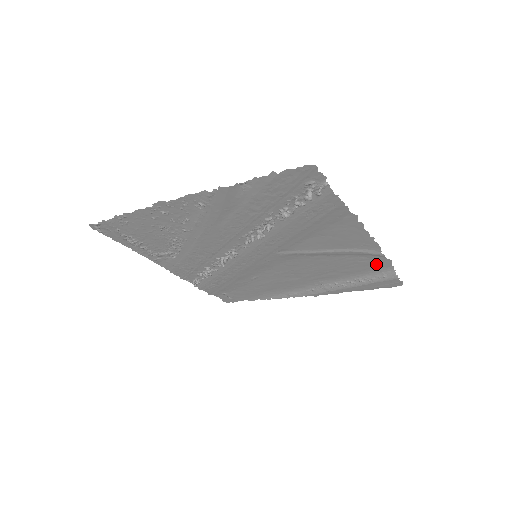
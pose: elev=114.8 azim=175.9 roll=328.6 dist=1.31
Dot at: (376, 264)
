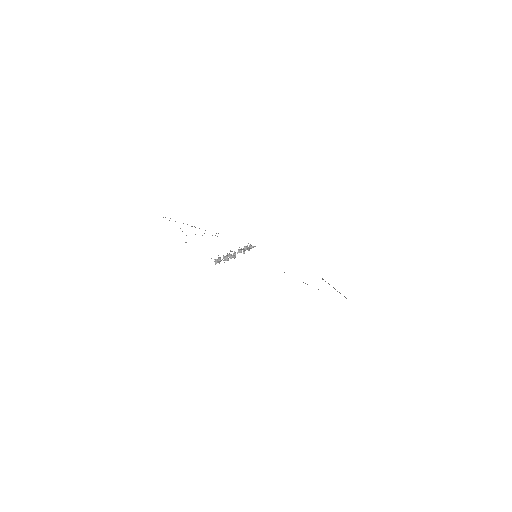
Dot at: occluded
